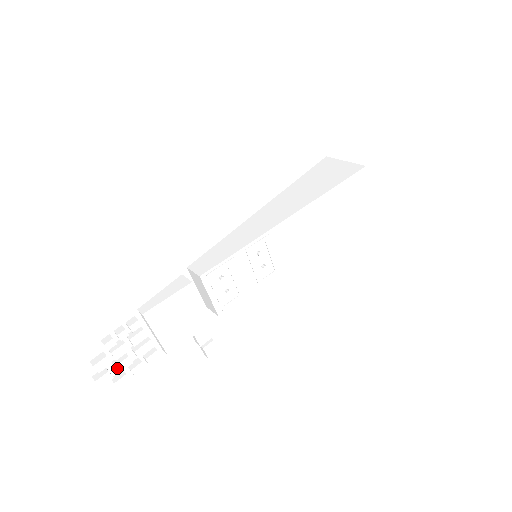
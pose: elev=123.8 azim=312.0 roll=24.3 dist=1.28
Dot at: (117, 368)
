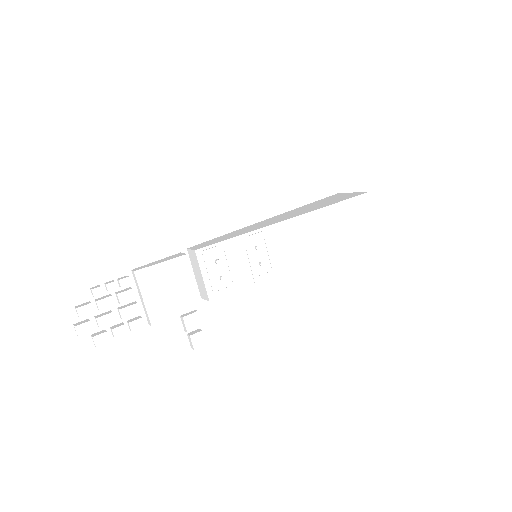
Dot at: (99, 321)
